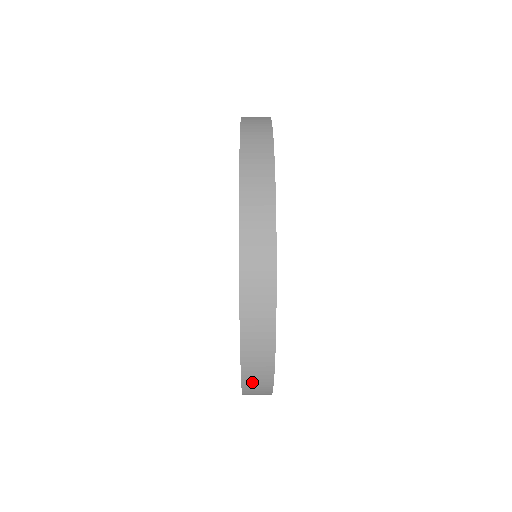
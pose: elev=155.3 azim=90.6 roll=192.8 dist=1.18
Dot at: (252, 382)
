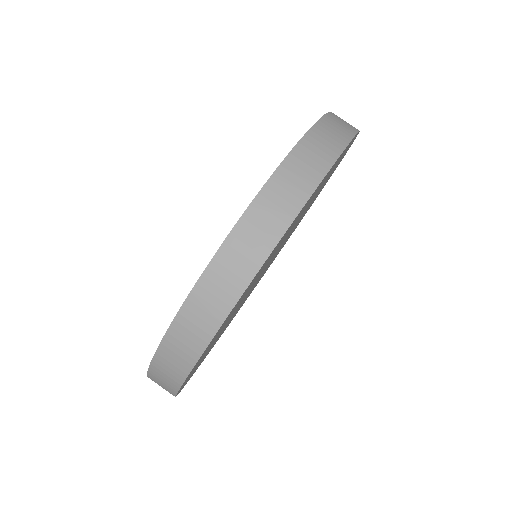
Dot at: occluded
